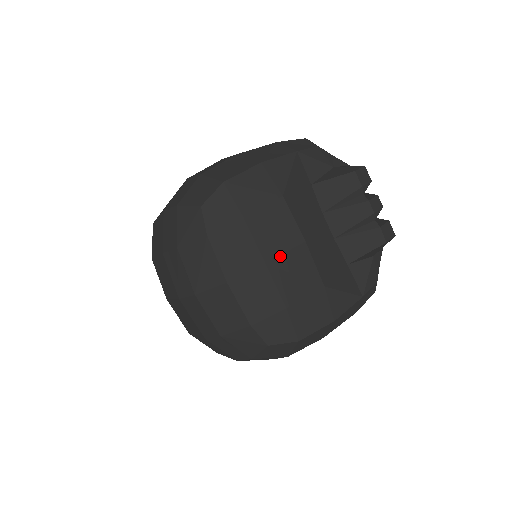
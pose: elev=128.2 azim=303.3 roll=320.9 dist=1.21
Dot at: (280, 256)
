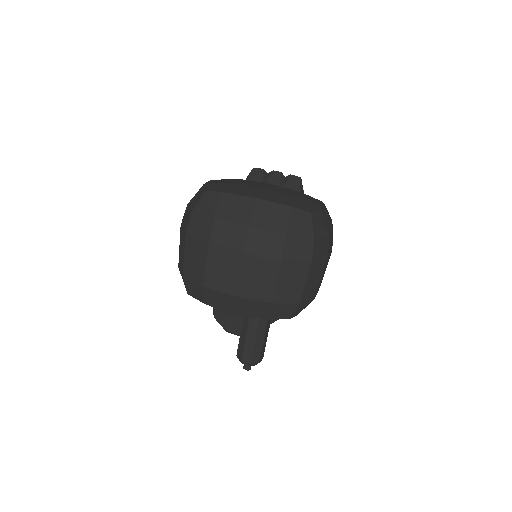
Dot at: (265, 187)
